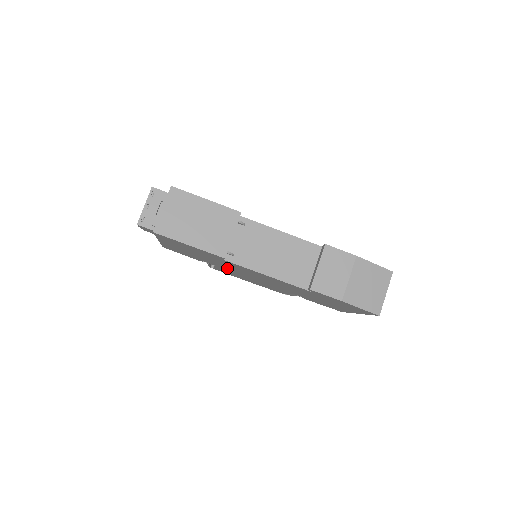
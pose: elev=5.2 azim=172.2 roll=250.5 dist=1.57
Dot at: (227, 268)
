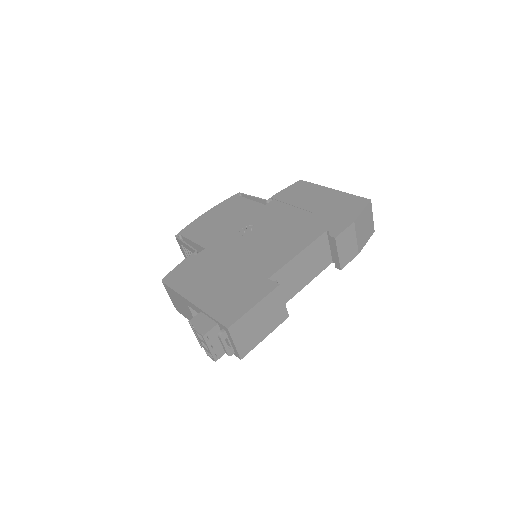
Dot at: occluded
